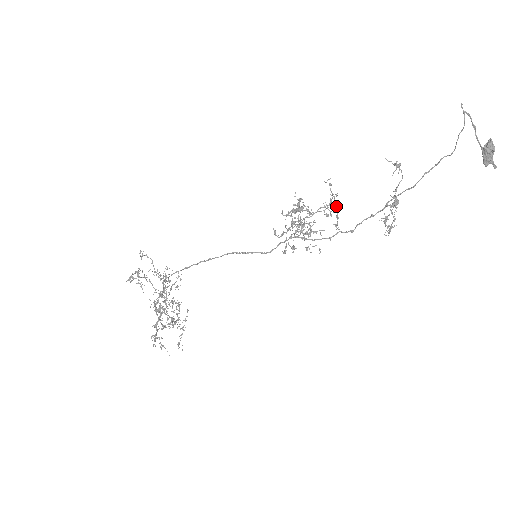
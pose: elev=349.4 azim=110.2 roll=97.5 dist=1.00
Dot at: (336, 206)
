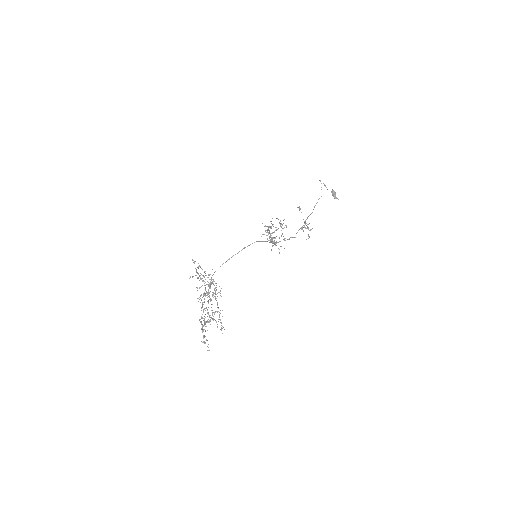
Dot at: (282, 228)
